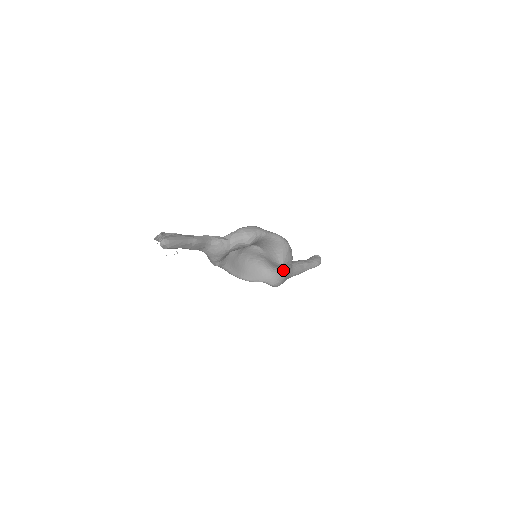
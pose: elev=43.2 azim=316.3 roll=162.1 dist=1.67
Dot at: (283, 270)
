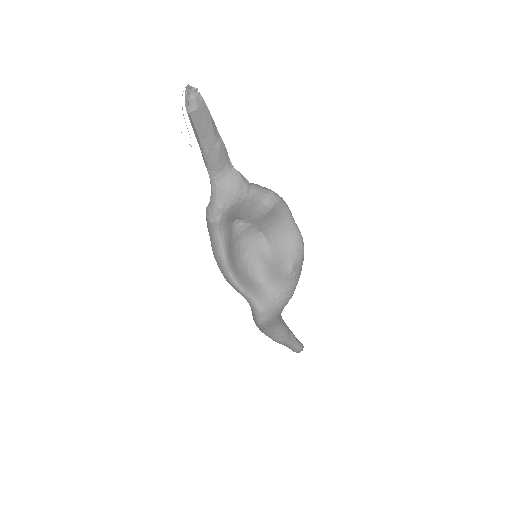
Dot at: (283, 292)
